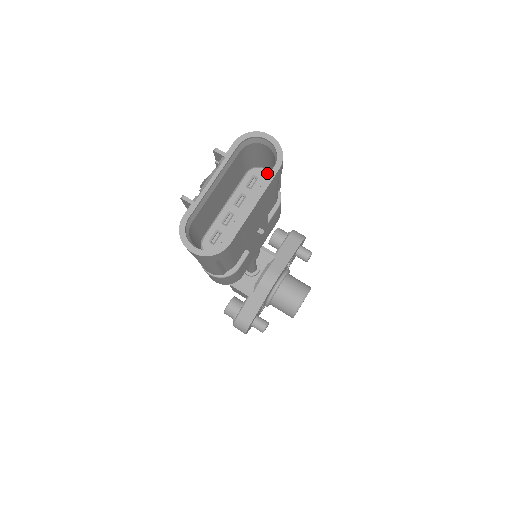
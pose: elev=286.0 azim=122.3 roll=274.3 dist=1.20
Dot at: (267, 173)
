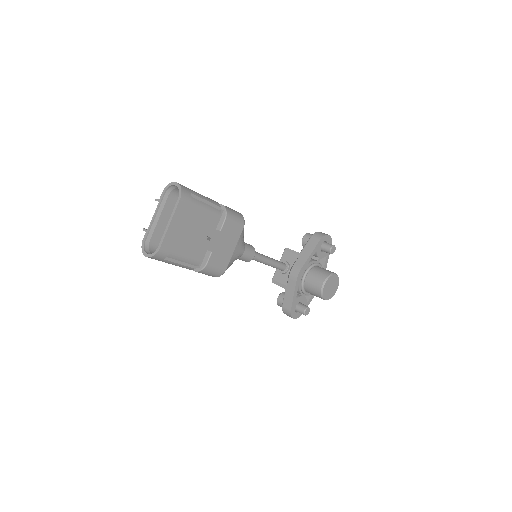
Dot at: occluded
